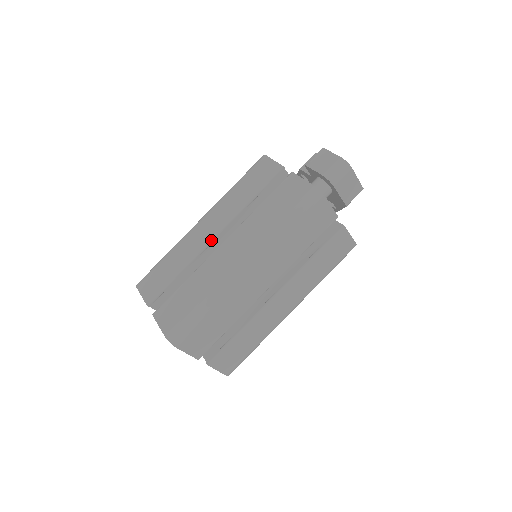
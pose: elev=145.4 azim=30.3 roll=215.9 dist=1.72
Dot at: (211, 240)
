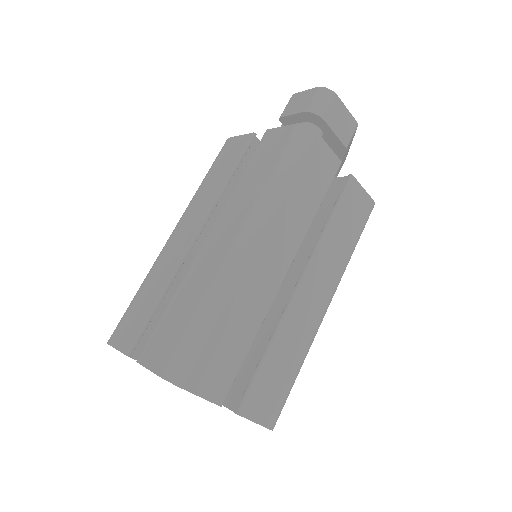
Dot at: (191, 242)
